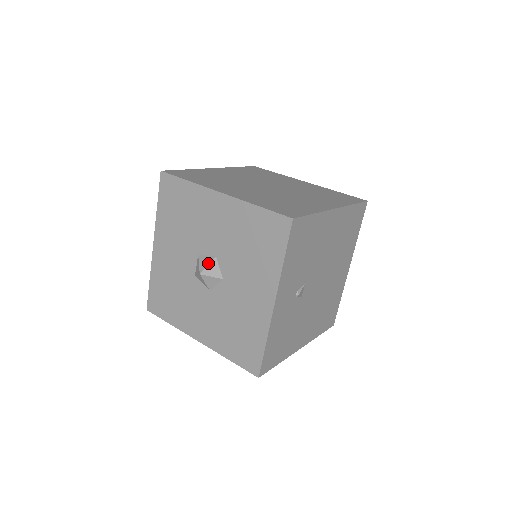
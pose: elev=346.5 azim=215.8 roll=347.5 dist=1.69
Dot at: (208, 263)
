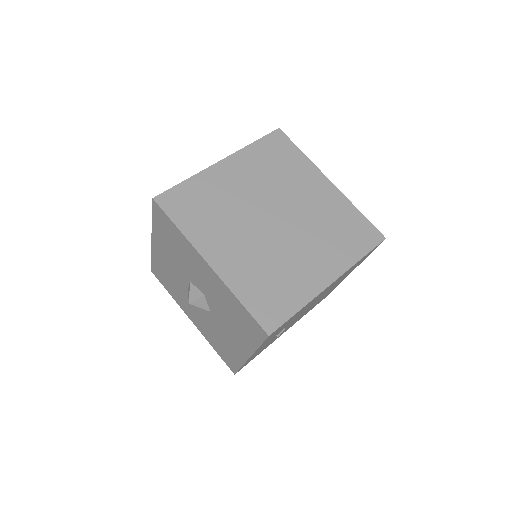
Dot at: (197, 298)
